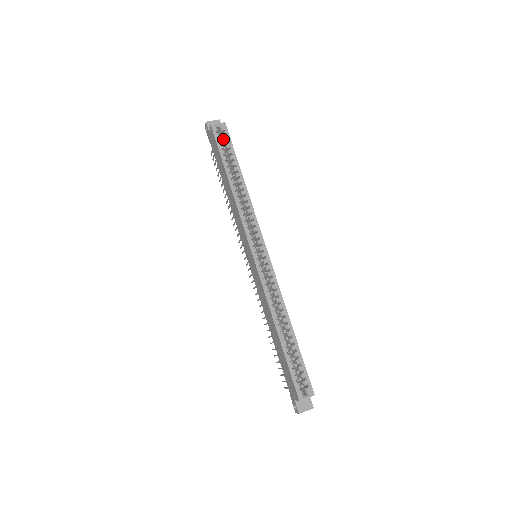
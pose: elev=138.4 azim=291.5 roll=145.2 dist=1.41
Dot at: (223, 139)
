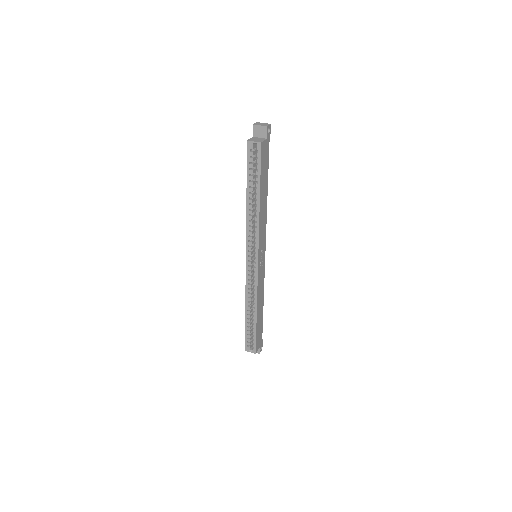
Dot at: occluded
